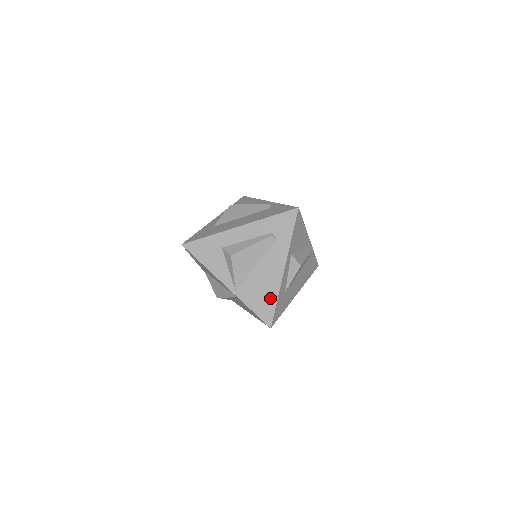
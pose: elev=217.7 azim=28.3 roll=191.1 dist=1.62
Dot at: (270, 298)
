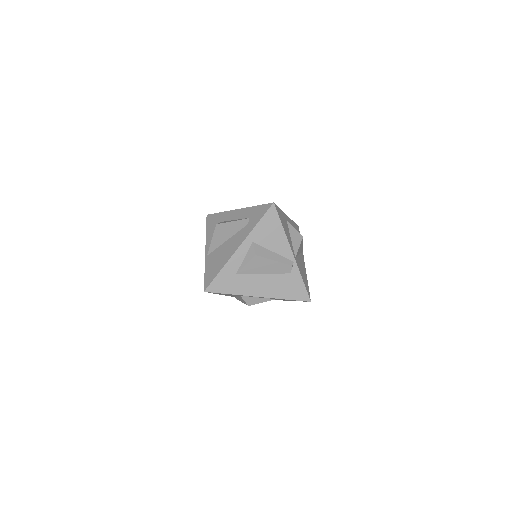
Dot at: (218, 267)
